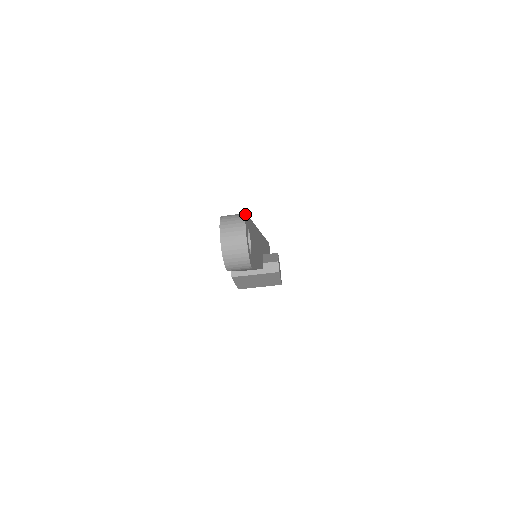
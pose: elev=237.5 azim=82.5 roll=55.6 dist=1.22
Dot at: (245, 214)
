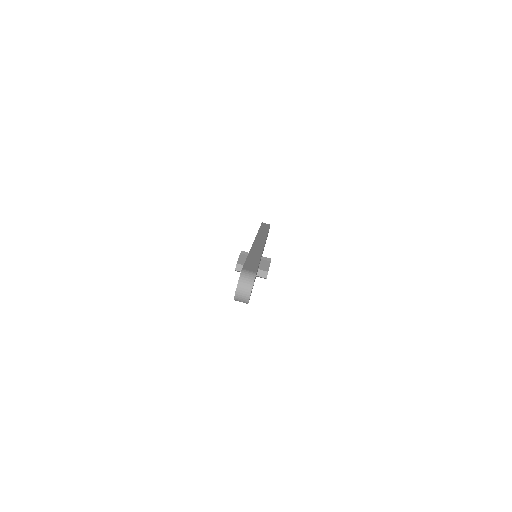
Dot at: occluded
